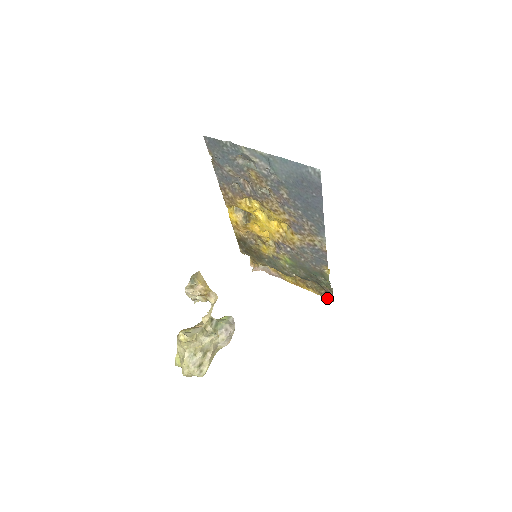
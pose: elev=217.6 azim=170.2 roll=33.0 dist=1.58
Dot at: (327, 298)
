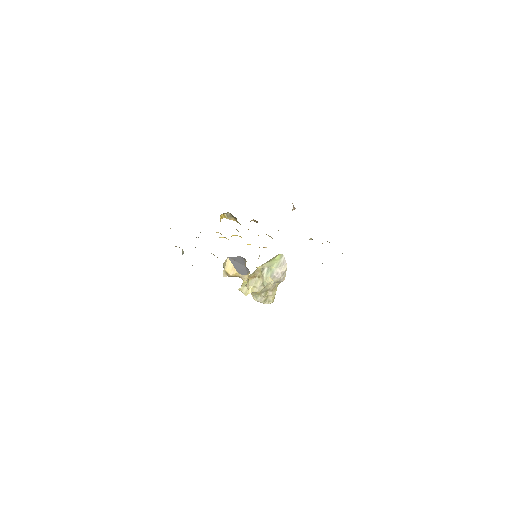
Dot at: occluded
